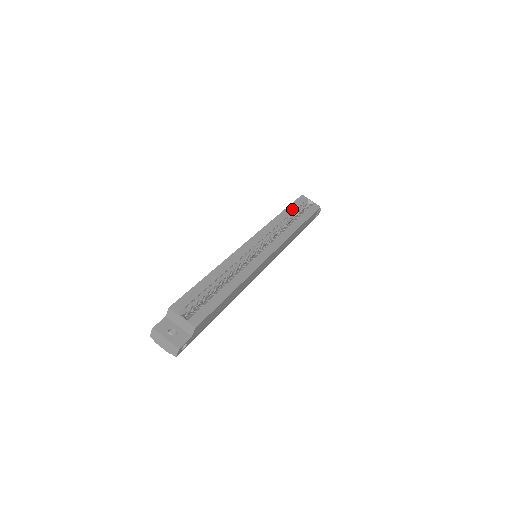
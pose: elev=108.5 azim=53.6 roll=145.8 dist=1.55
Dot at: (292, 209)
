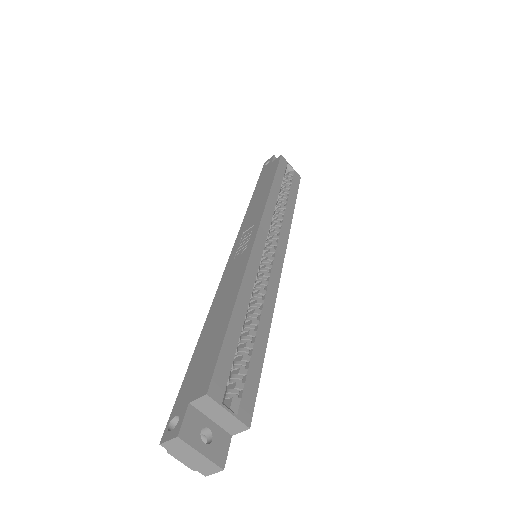
Dot at: (280, 179)
